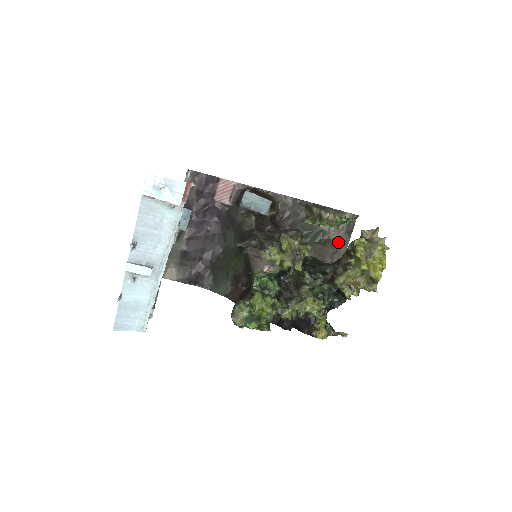
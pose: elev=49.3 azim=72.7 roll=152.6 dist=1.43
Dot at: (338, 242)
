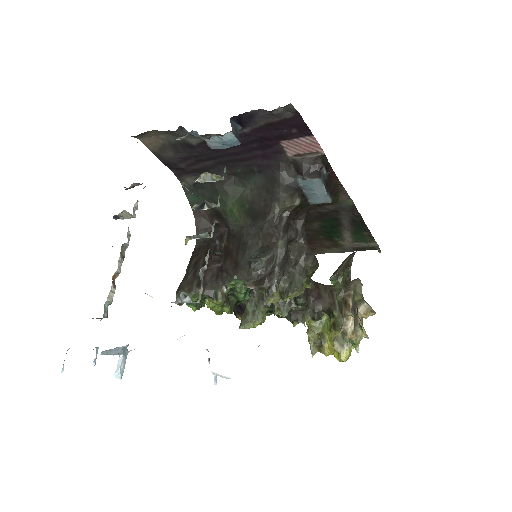
Dot at: (340, 246)
